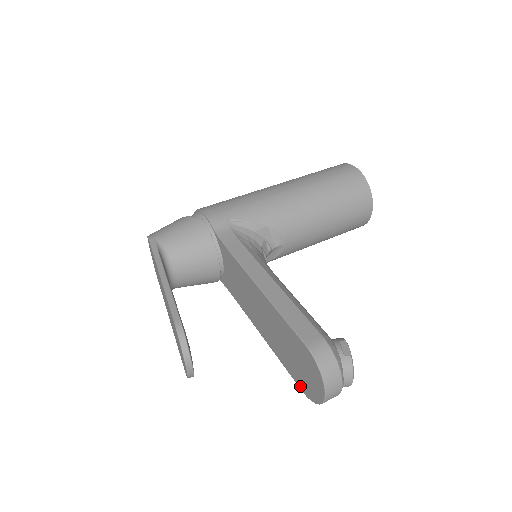
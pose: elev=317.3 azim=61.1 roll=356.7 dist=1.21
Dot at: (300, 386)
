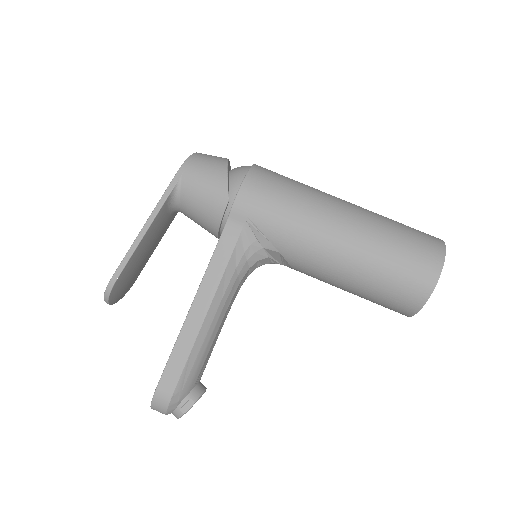
Dot at: occluded
